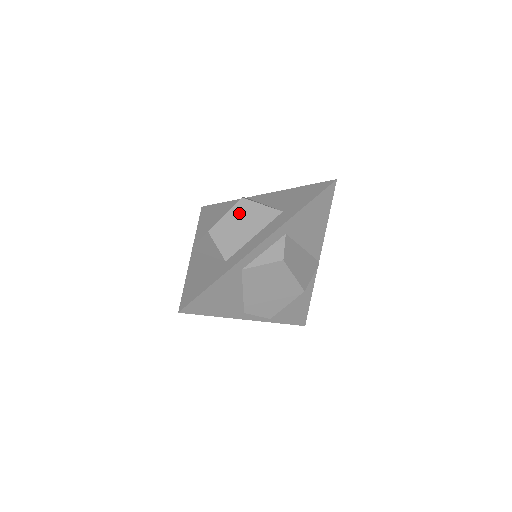
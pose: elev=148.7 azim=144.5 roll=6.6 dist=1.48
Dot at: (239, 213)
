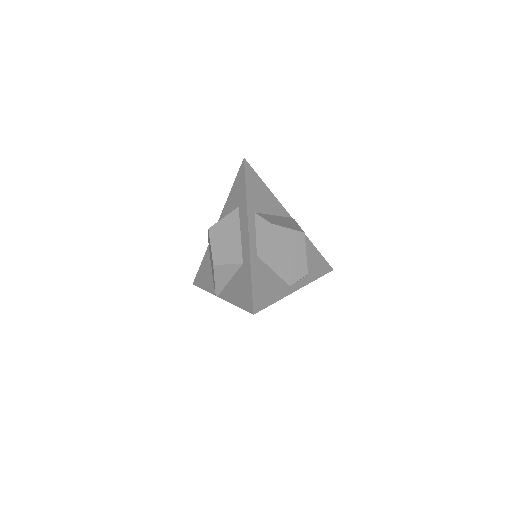
Dot at: (217, 236)
